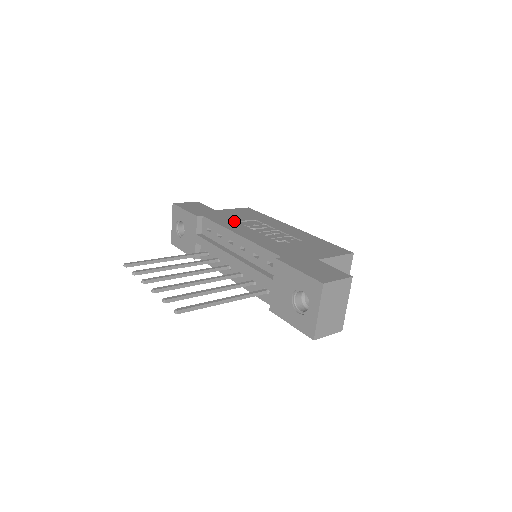
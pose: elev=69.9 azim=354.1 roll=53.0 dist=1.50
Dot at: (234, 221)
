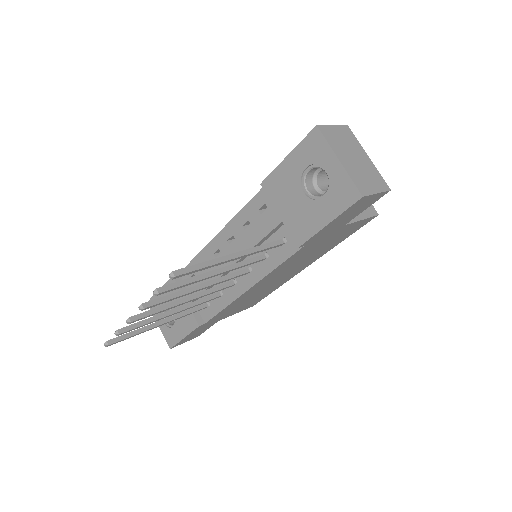
Dot at: occluded
